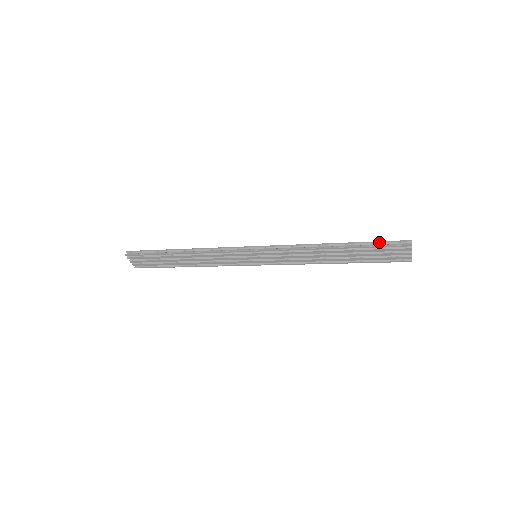
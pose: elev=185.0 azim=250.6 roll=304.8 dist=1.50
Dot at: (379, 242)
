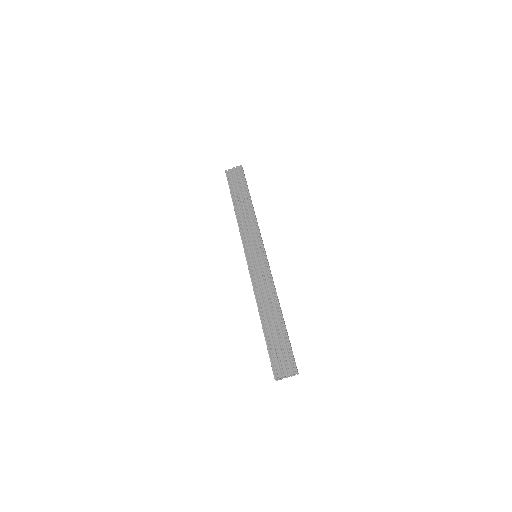
Dot at: occluded
